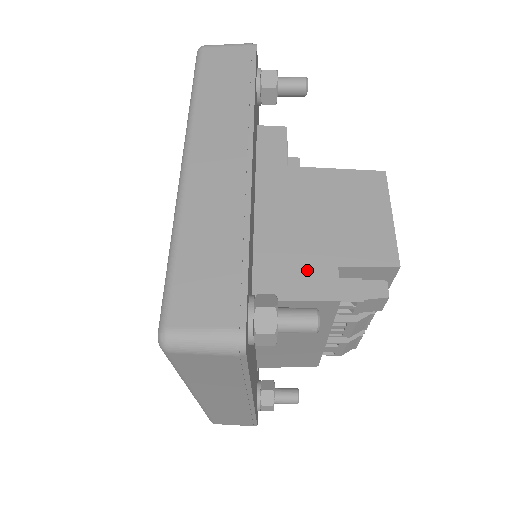
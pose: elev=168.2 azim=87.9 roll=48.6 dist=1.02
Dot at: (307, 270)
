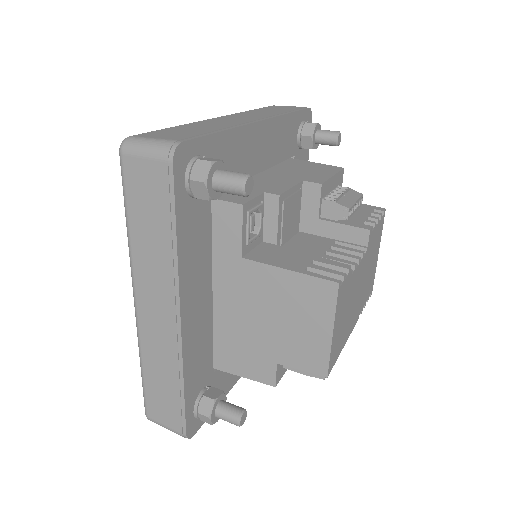
Dot at: (253, 359)
